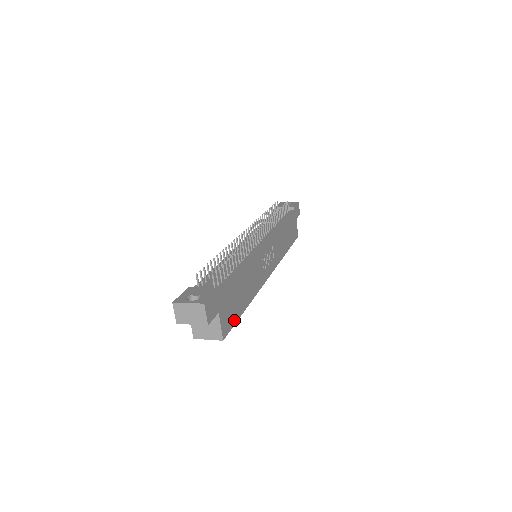
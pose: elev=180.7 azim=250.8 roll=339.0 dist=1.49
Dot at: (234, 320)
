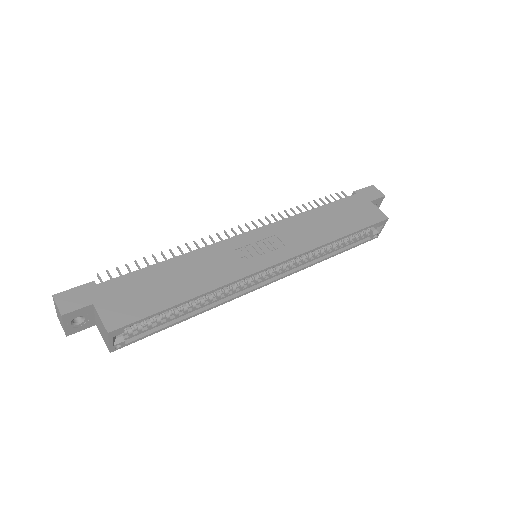
Dot at: (145, 313)
